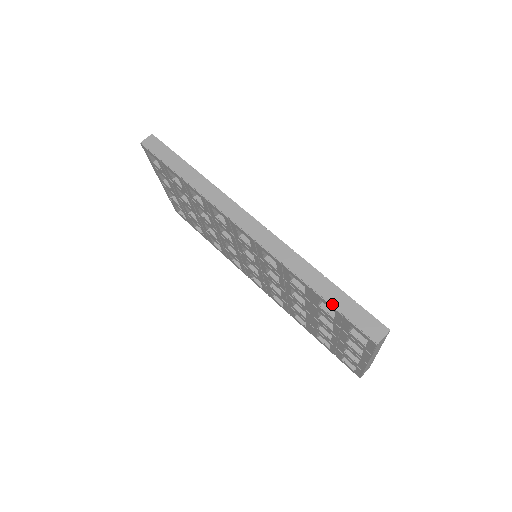
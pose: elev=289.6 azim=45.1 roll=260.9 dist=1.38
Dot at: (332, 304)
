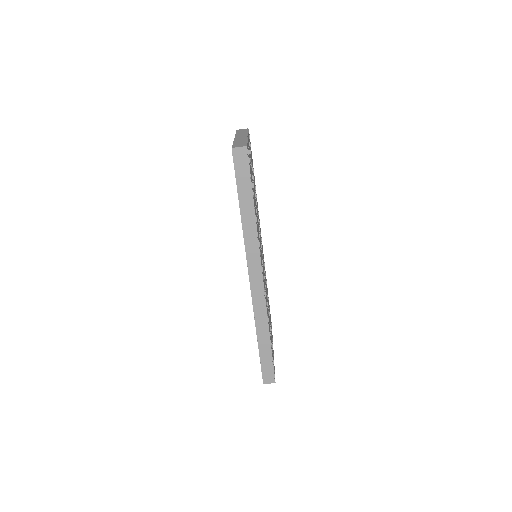
Dot at: (260, 355)
